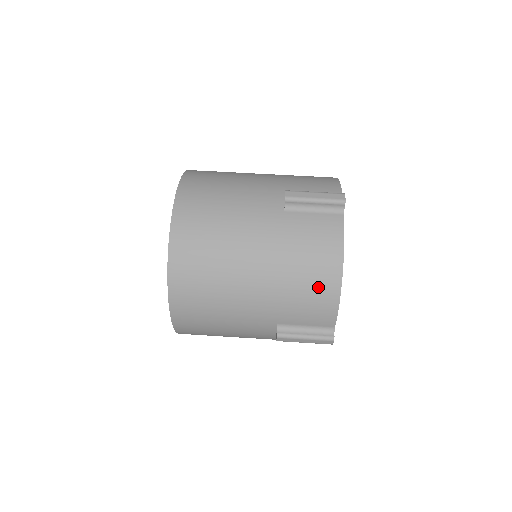
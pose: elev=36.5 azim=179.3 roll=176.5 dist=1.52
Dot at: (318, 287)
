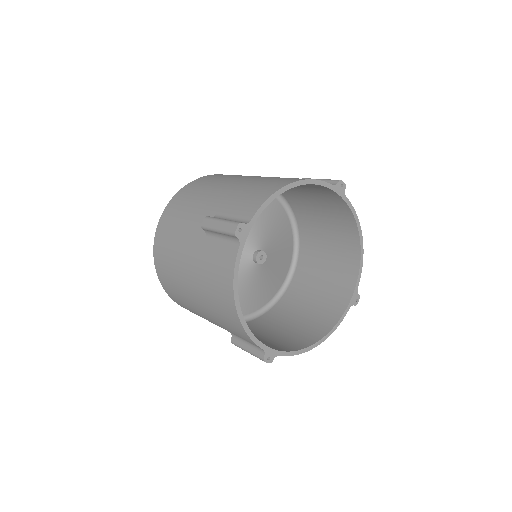
Dot at: (227, 314)
